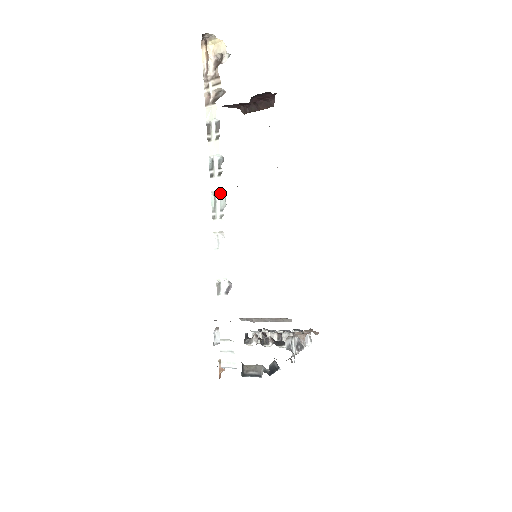
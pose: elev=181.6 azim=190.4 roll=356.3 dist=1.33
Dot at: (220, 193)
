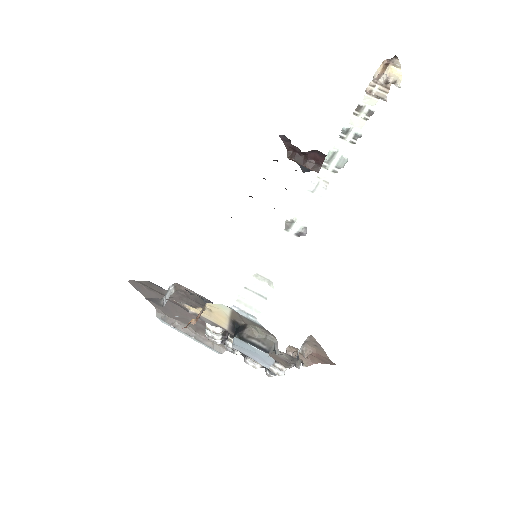
Dot at: (343, 155)
